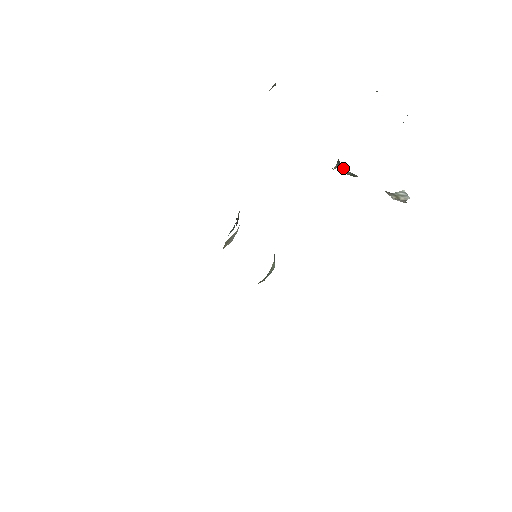
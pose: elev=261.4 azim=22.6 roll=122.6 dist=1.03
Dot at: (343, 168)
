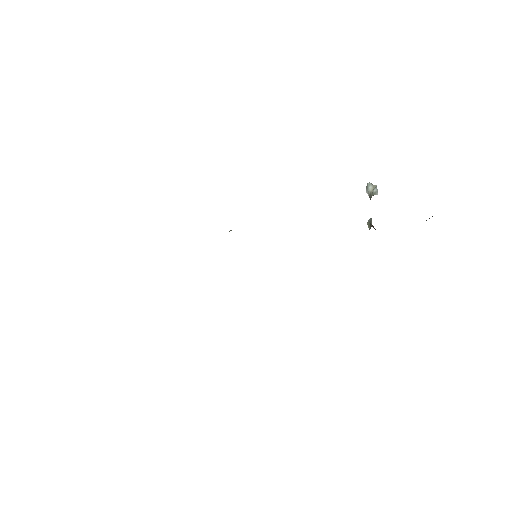
Dot at: occluded
